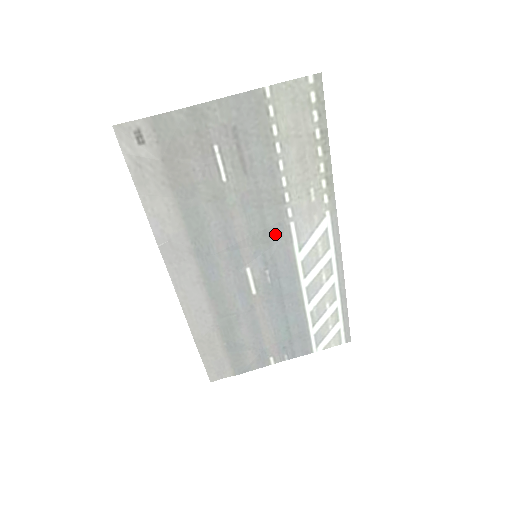
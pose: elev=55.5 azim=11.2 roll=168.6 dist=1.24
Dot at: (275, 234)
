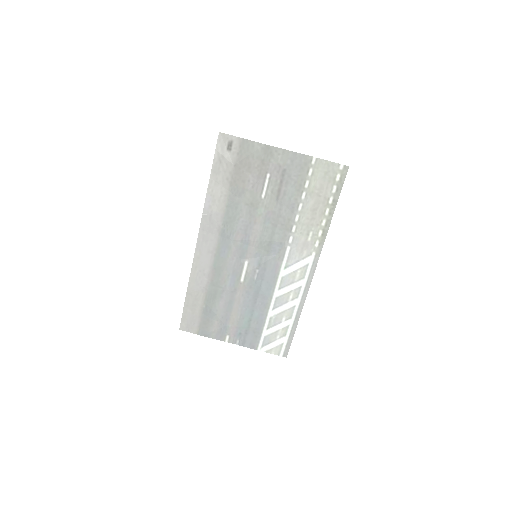
Dot at: (275, 248)
